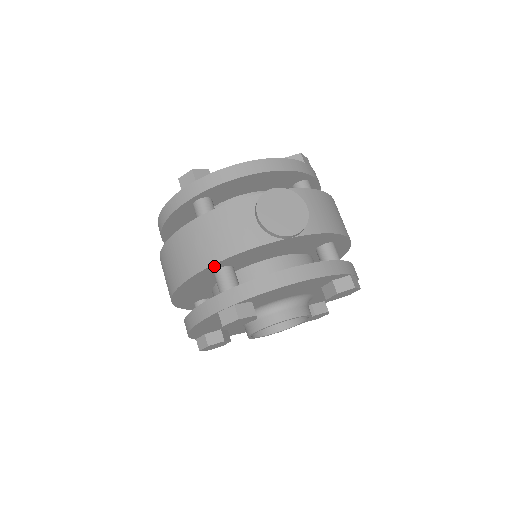
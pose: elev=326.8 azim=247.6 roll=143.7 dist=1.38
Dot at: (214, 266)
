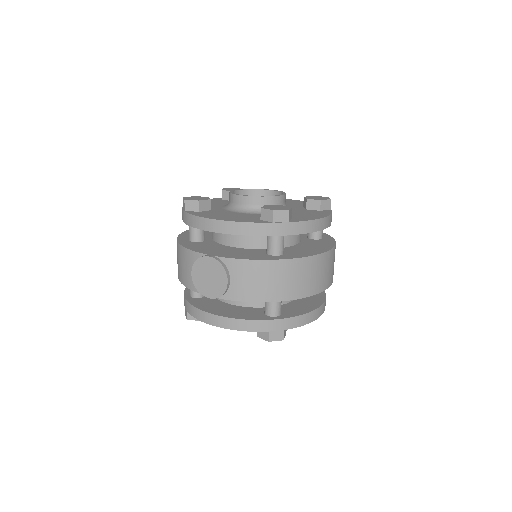
Dot at: occluded
